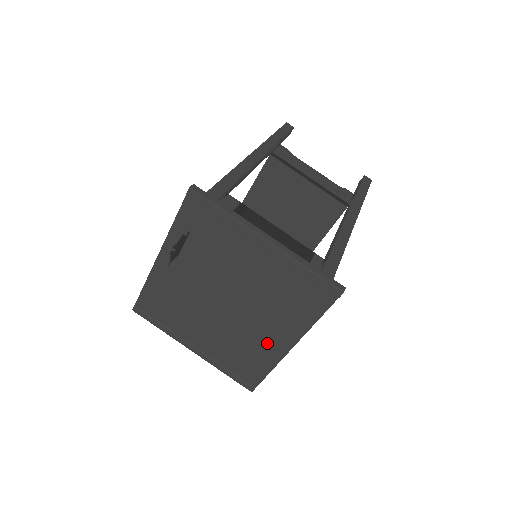
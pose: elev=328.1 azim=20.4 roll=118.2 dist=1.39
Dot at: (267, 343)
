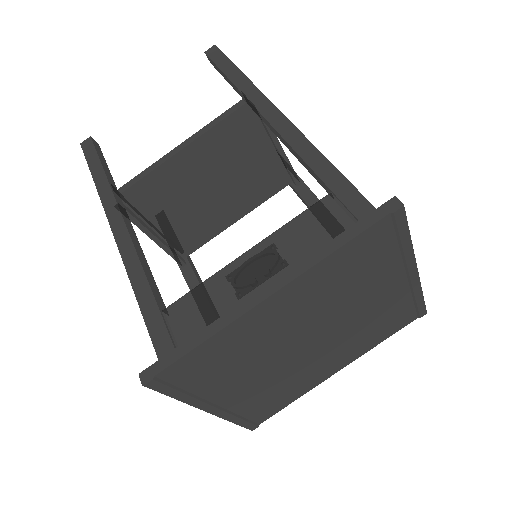
Dot at: (317, 374)
